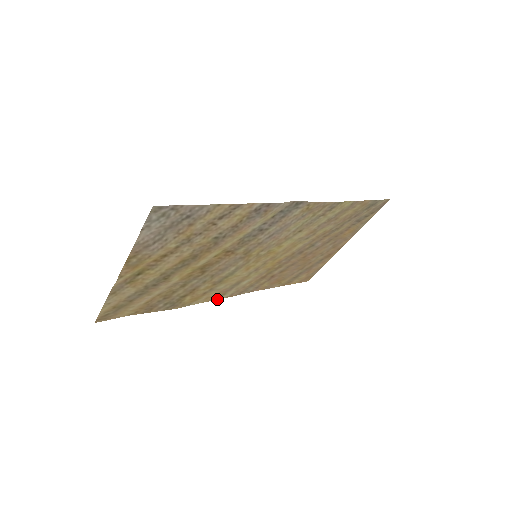
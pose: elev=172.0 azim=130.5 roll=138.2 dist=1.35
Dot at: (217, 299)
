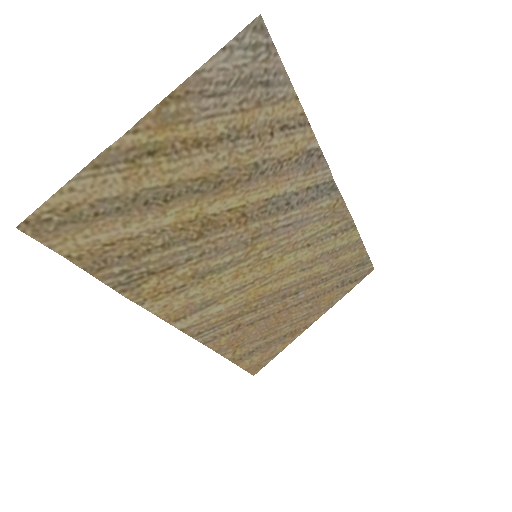
Dot at: (171, 324)
